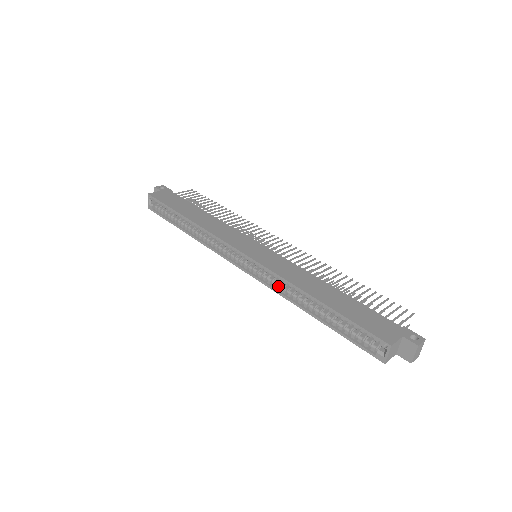
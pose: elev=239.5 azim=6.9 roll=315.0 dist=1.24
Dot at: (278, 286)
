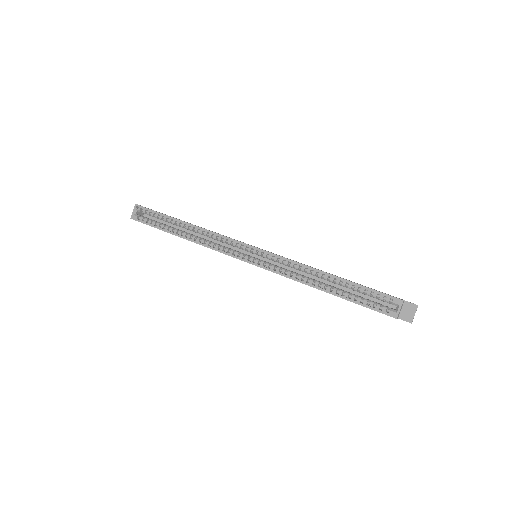
Dot at: (288, 272)
